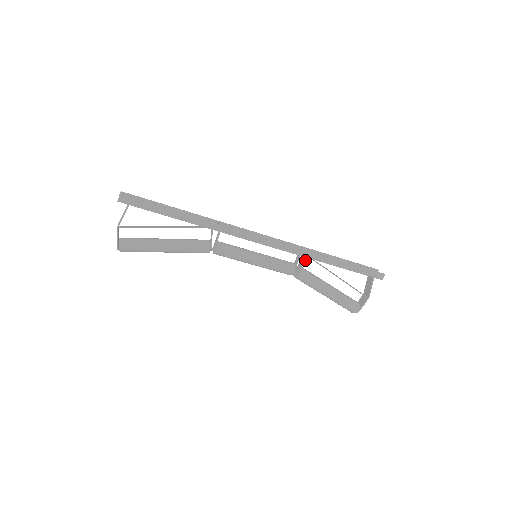
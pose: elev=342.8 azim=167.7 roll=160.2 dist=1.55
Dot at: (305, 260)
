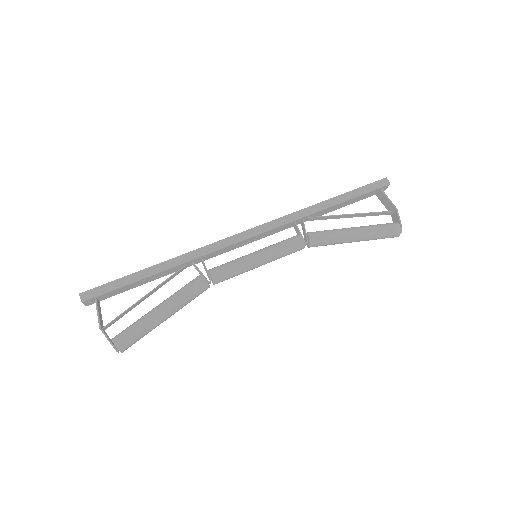
Dot at: (303, 223)
